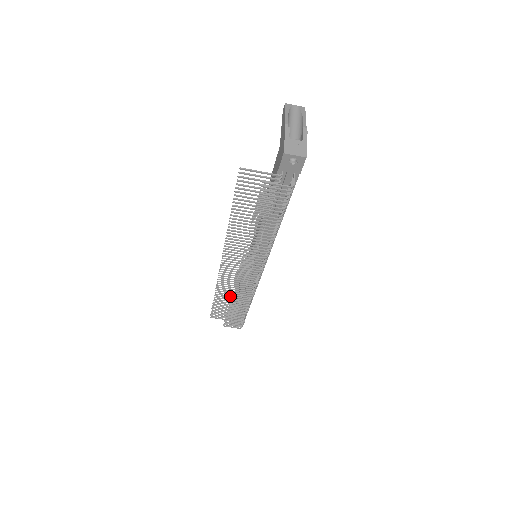
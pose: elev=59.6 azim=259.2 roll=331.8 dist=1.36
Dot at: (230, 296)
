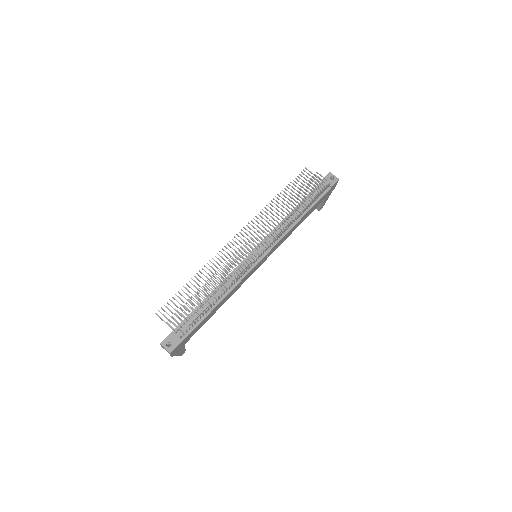
Dot at: occluded
